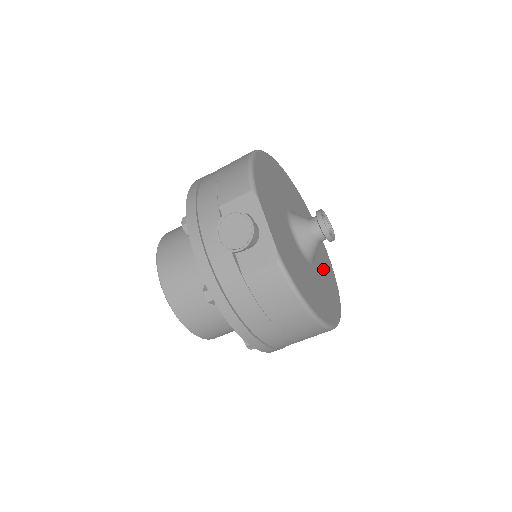
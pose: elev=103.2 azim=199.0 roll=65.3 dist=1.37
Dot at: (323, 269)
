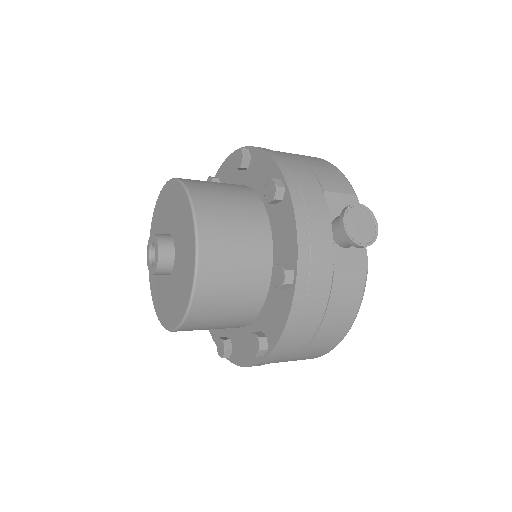
Dot at: occluded
